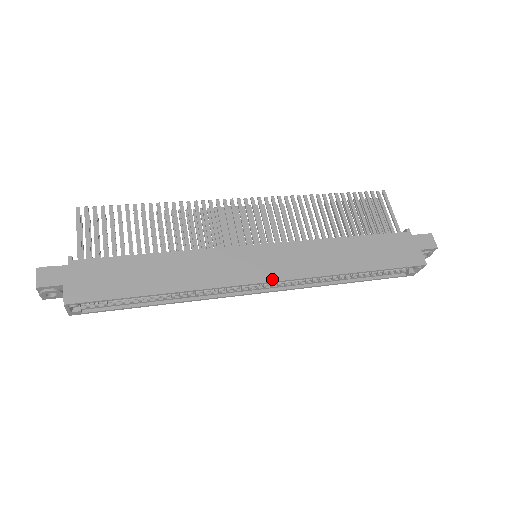
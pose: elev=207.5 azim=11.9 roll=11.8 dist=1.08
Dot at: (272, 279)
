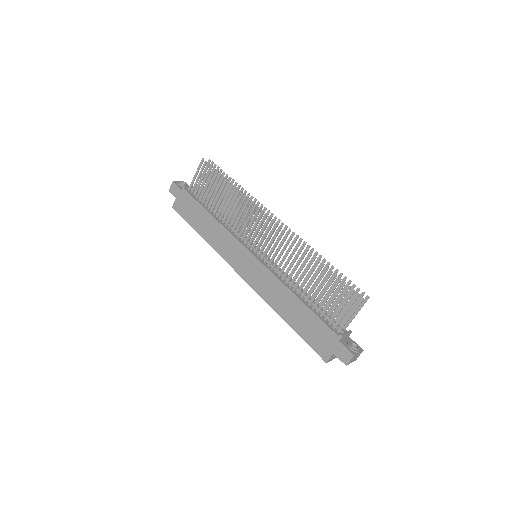
Dot at: (243, 277)
